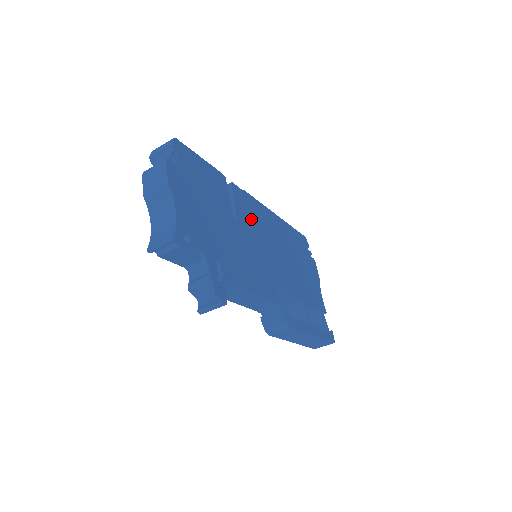
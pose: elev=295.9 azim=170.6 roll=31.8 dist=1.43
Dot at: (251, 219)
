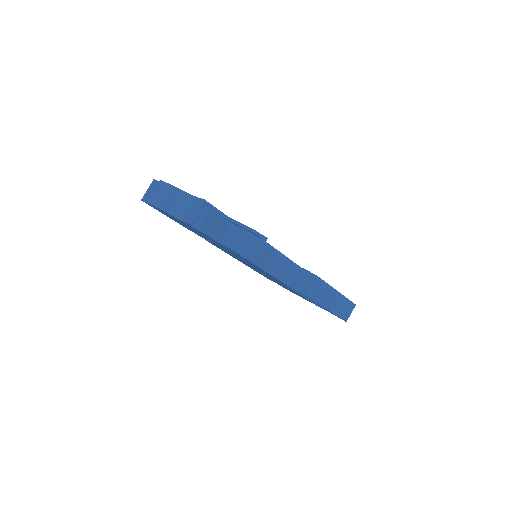
Dot at: occluded
